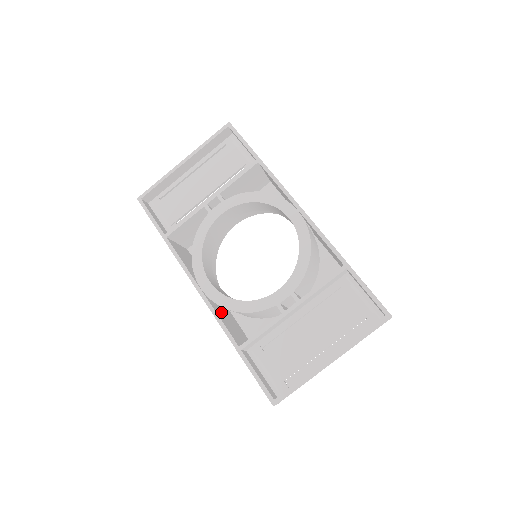
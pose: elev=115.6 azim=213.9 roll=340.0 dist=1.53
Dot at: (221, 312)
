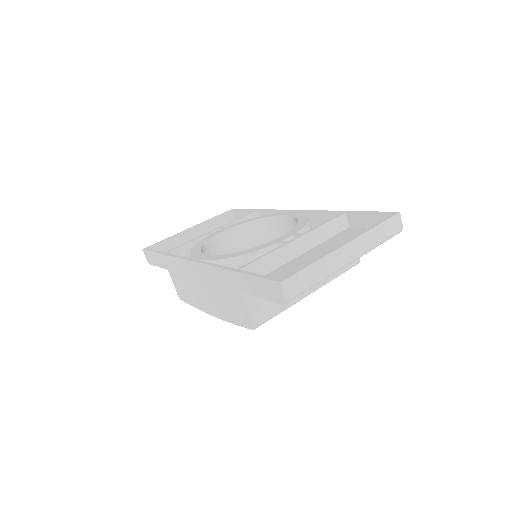
Dot at: occluded
